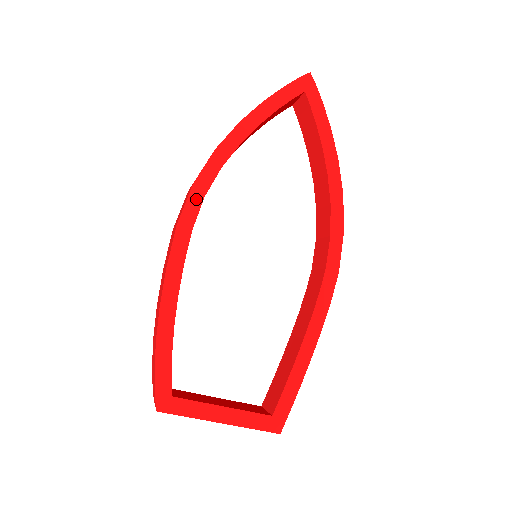
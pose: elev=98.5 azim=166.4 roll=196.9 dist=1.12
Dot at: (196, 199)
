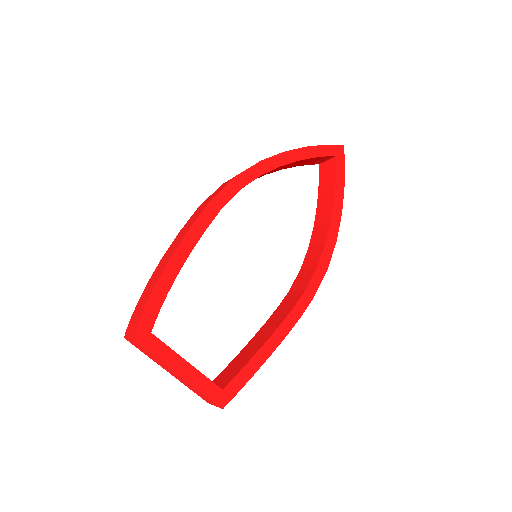
Dot at: (234, 188)
